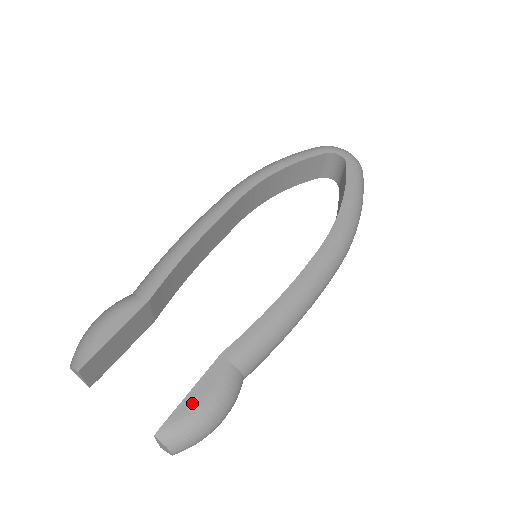
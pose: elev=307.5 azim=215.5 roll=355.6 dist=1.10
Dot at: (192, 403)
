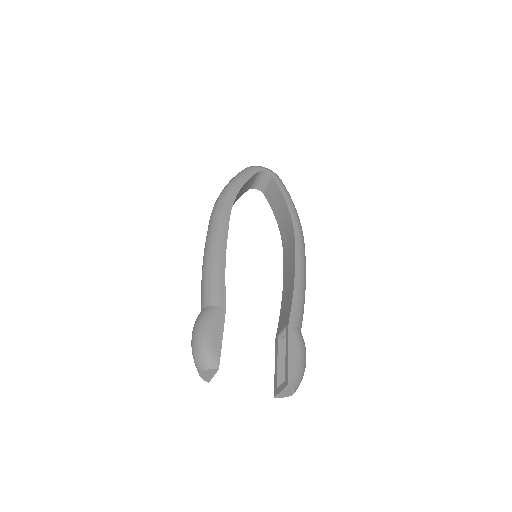
Dot at: (294, 358)
